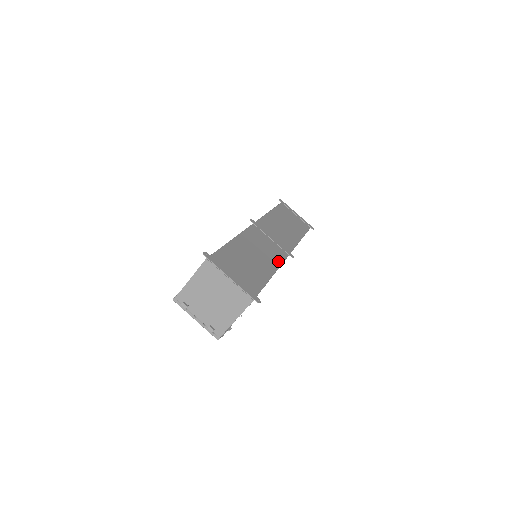
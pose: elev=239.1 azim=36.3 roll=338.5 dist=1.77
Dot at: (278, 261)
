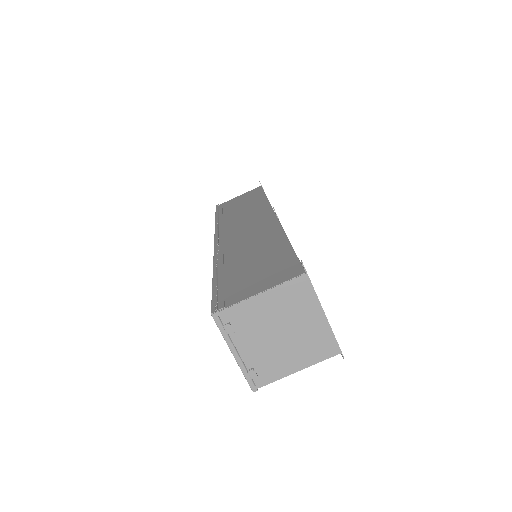
Dot at: occluded
